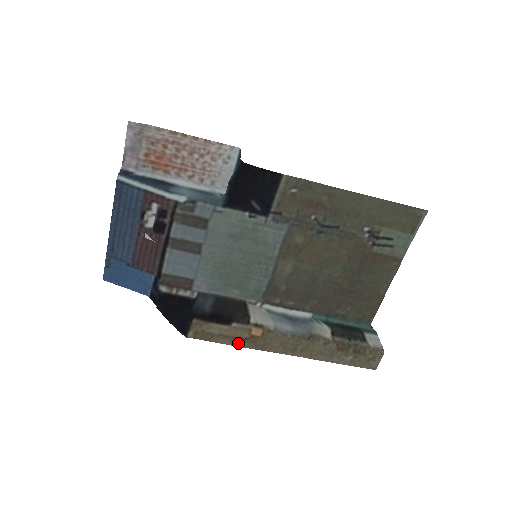
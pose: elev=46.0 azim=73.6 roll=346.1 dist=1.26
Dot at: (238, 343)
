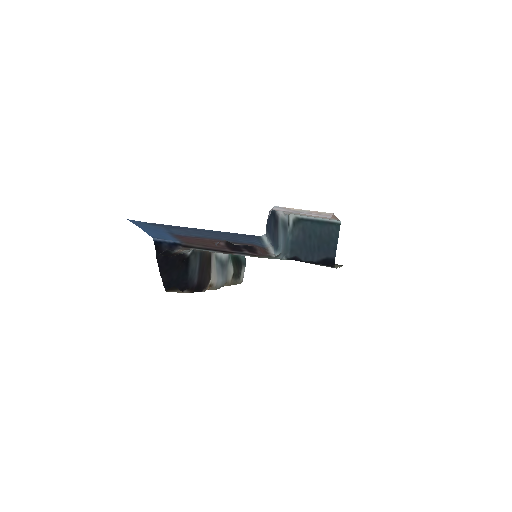
Dot at: occluded
